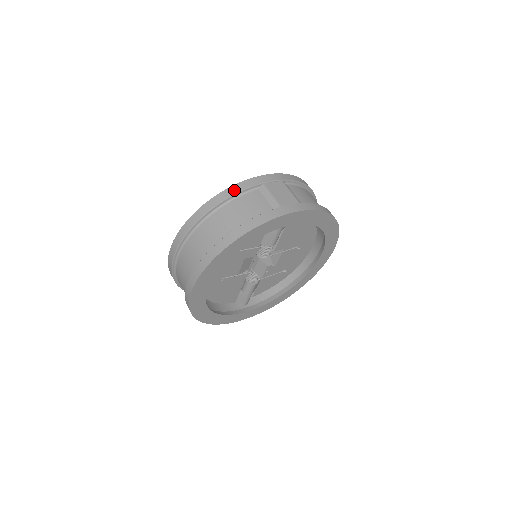
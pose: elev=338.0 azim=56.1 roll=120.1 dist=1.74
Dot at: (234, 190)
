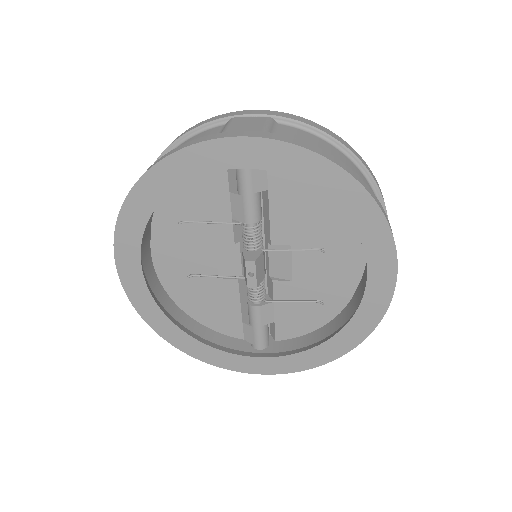
Dot at: (192, 128)
